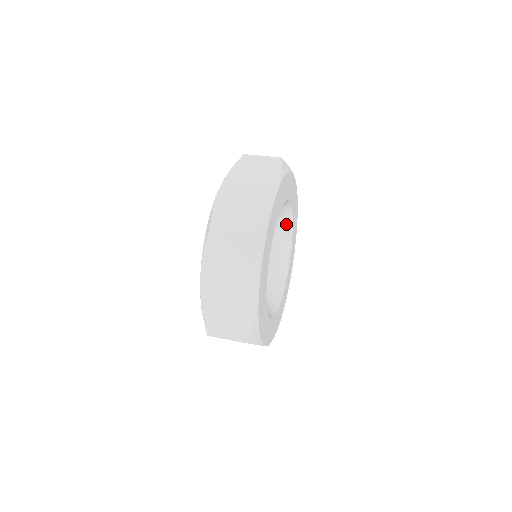
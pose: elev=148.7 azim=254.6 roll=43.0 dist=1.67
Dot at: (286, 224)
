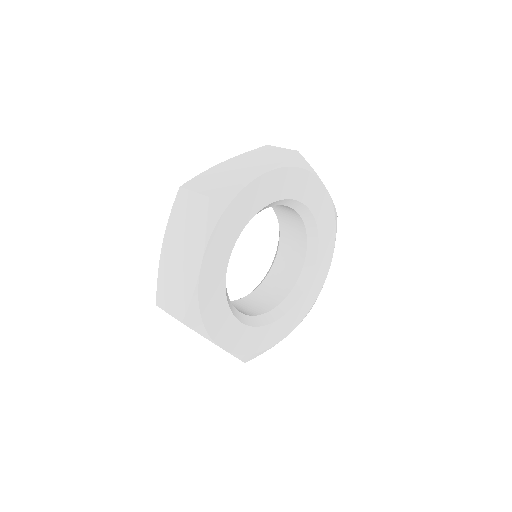
Dot at: (310, 239)
